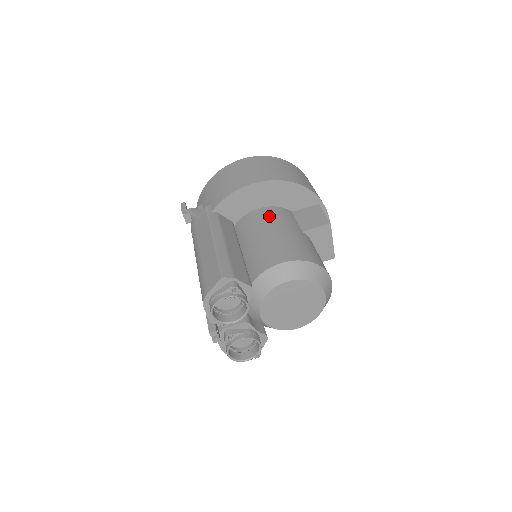
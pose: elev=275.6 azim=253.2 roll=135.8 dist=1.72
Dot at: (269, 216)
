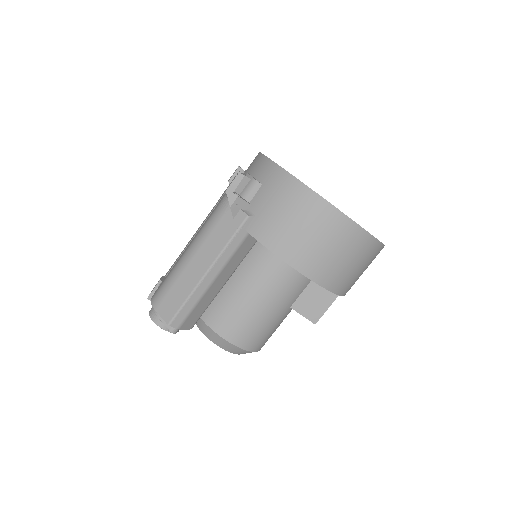
Dot at: (282, 280)
